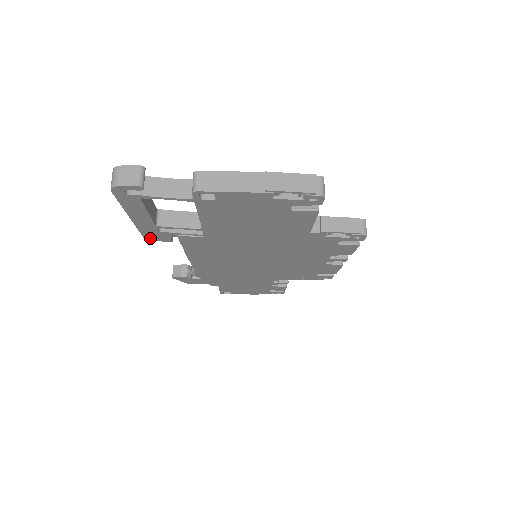
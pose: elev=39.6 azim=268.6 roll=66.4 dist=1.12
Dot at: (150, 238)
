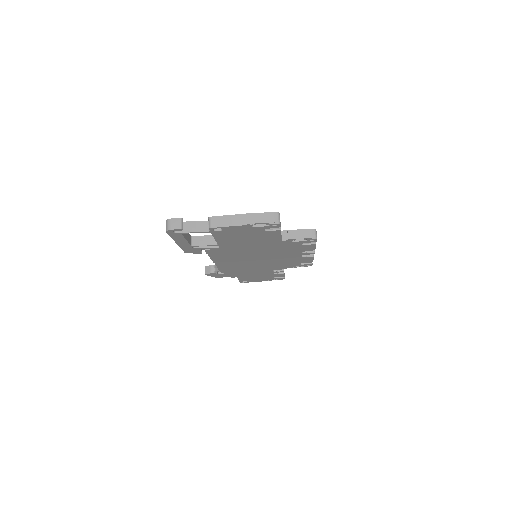
Dot at: (188, 252)
